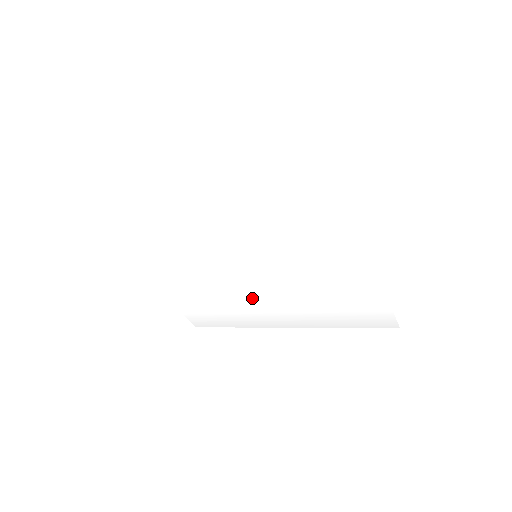
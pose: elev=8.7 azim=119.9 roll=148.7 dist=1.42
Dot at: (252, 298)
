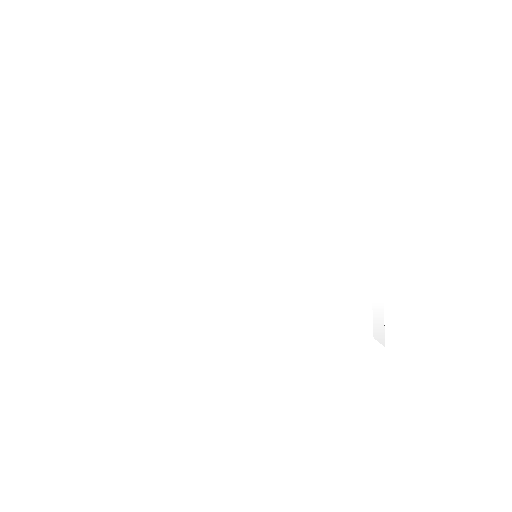
Dot at: (242, 290)
